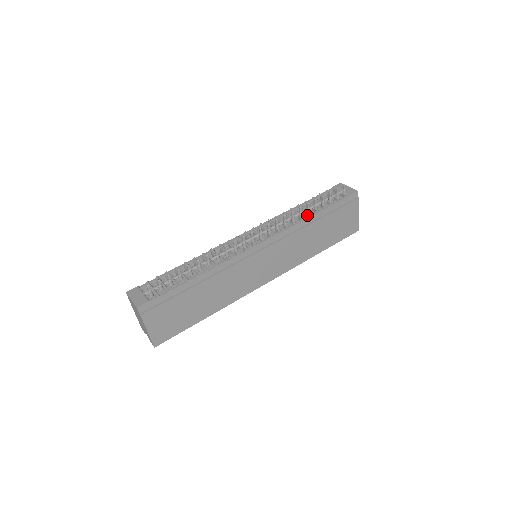
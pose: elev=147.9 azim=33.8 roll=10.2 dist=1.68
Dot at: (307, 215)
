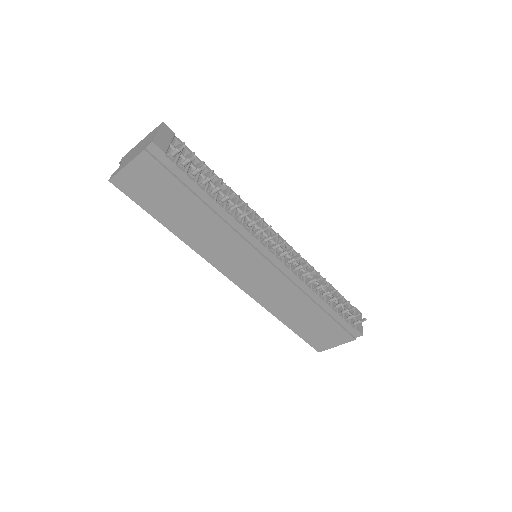
Dot at: (321, 294)
